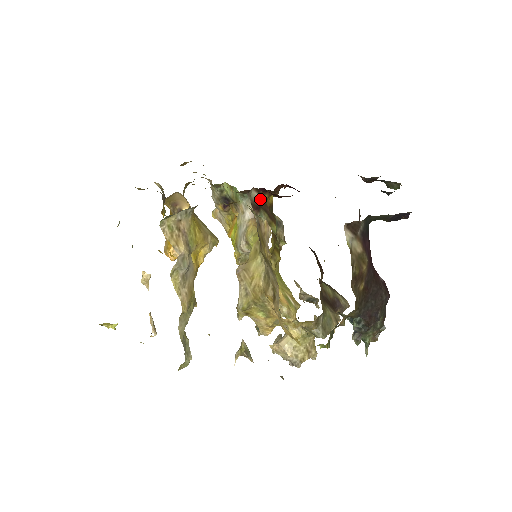
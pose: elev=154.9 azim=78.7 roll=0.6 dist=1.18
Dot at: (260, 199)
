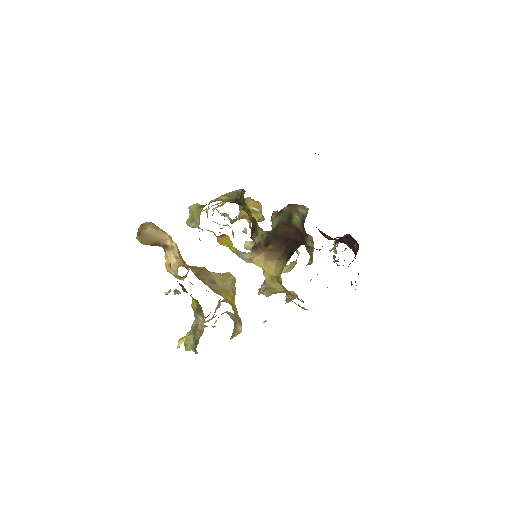
Dot at: (254, 240)
